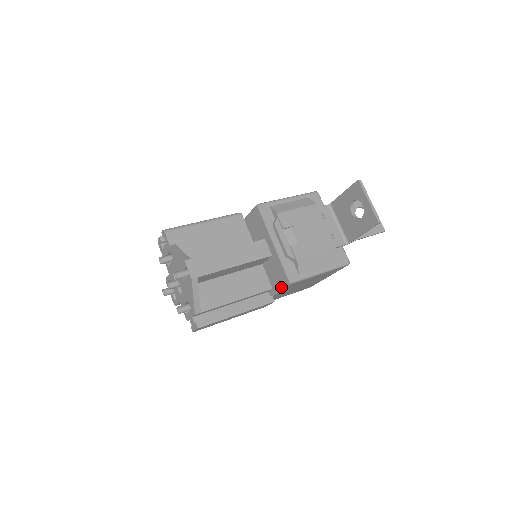
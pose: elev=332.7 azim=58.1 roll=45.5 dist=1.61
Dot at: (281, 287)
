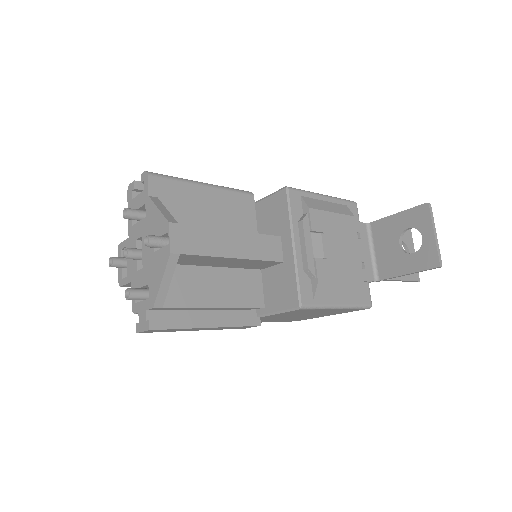
Dot at: (281, 309)
